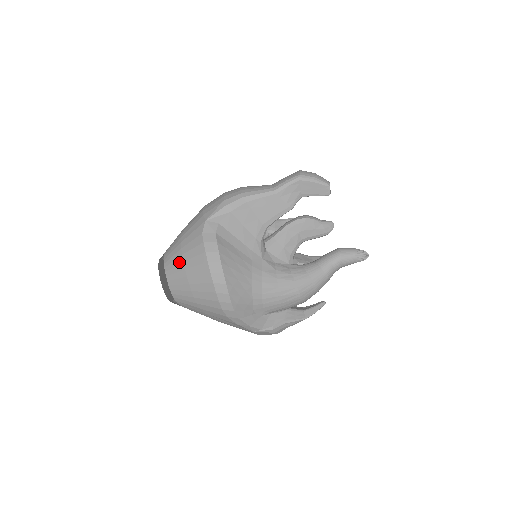
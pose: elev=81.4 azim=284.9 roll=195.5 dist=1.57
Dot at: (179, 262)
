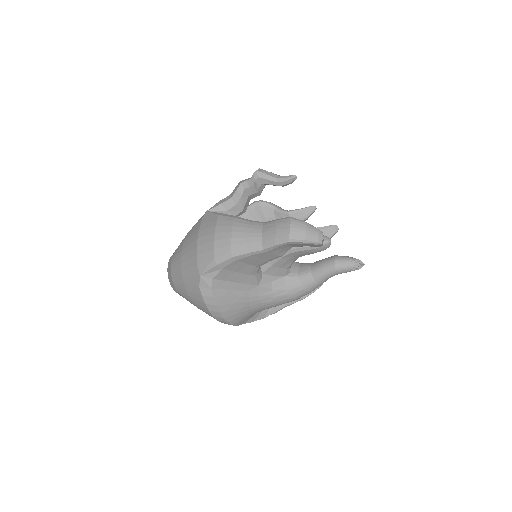
Dot at: (185, 293)
